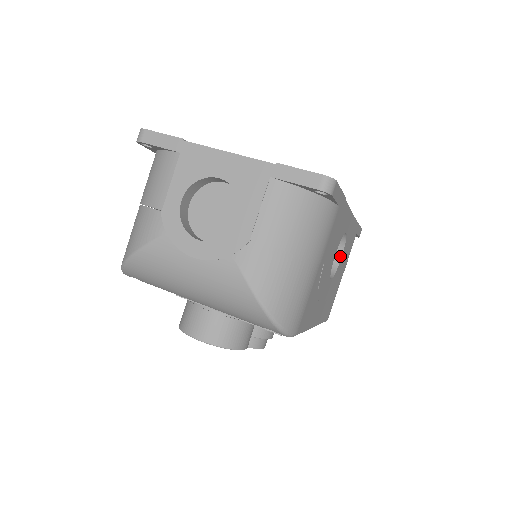
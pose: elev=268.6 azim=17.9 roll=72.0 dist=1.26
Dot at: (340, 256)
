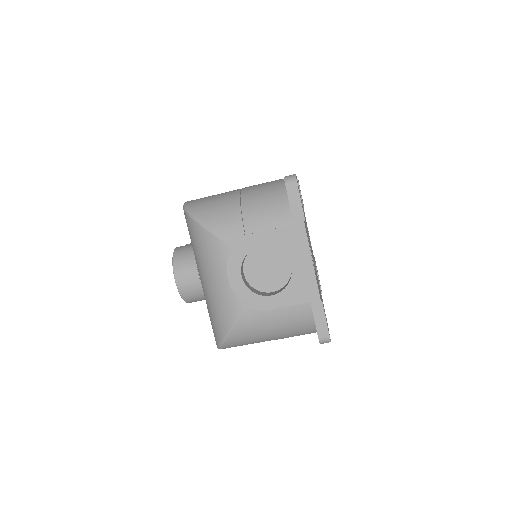
Dot at: occluded
